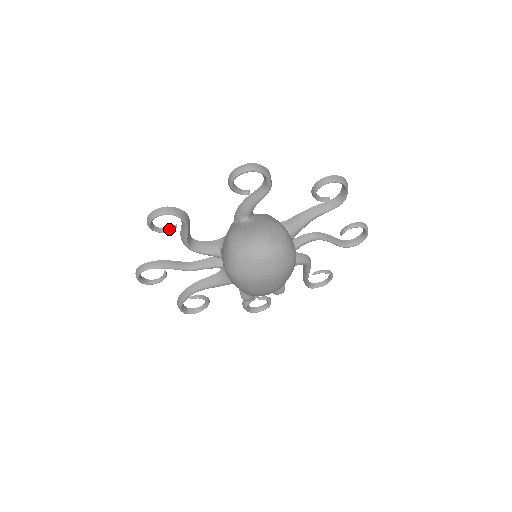
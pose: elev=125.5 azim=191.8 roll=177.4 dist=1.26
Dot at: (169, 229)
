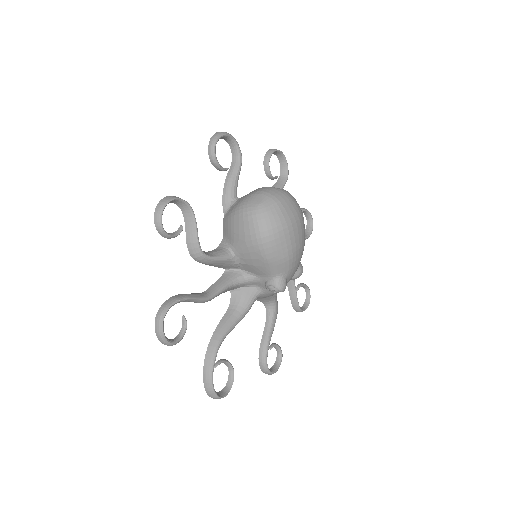
Dot at: (176, 232)
